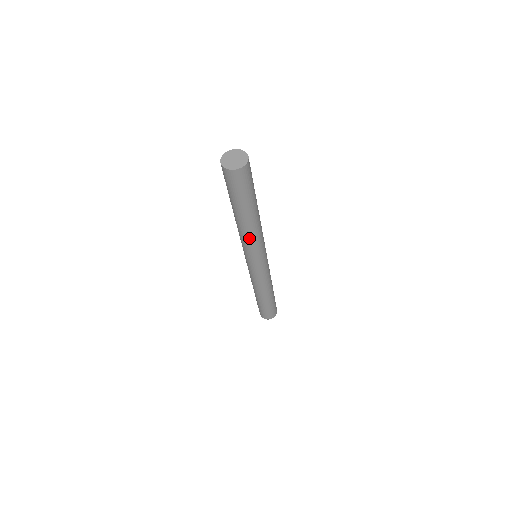
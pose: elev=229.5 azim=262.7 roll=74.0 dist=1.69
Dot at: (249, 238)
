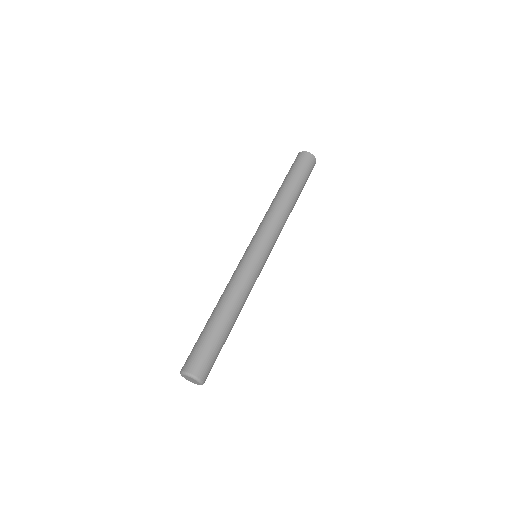
Dot at: (276, 213)
